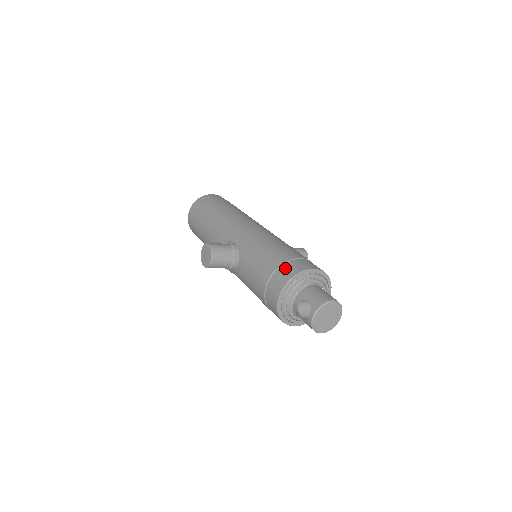
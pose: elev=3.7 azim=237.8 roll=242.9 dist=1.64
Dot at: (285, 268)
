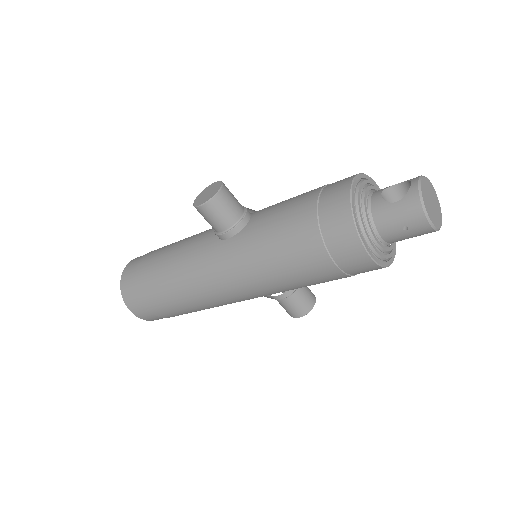
Dot at: occluded
